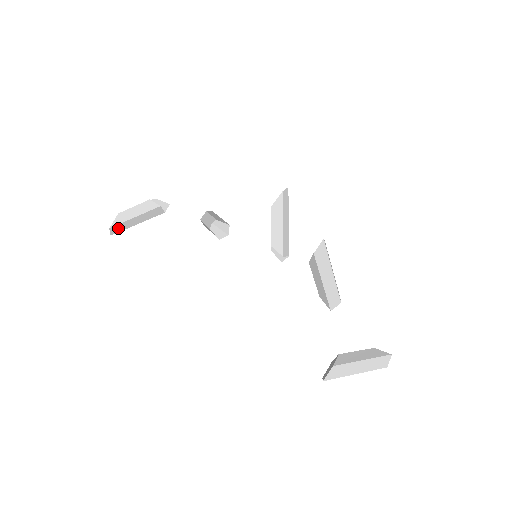
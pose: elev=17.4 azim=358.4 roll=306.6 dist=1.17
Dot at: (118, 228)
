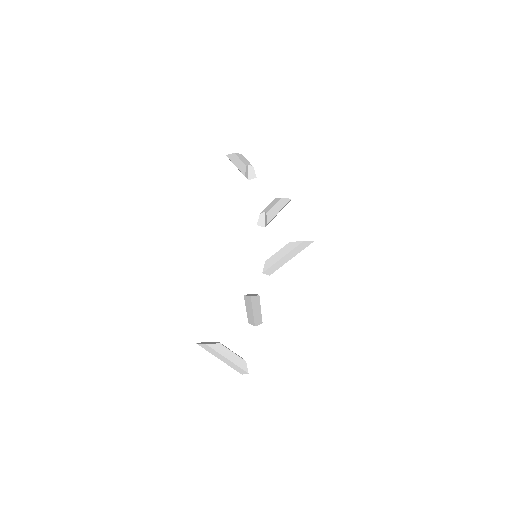
Dot at: occluded
